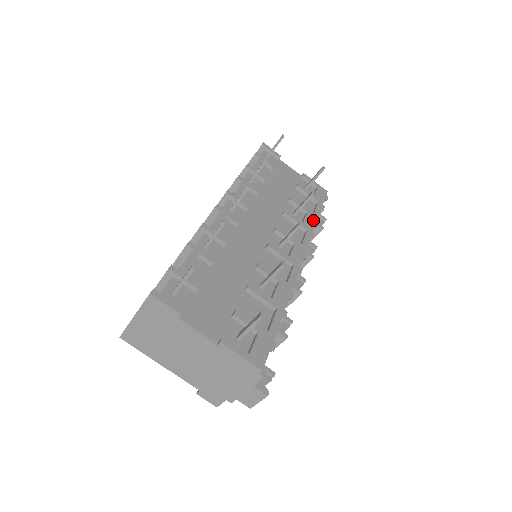
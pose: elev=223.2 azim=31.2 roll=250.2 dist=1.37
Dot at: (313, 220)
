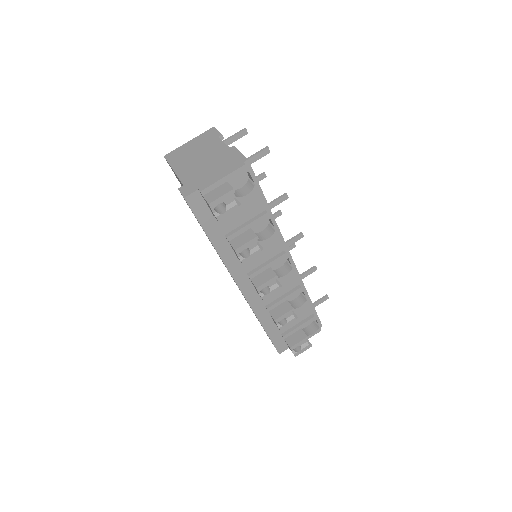
Dot at: occluded
